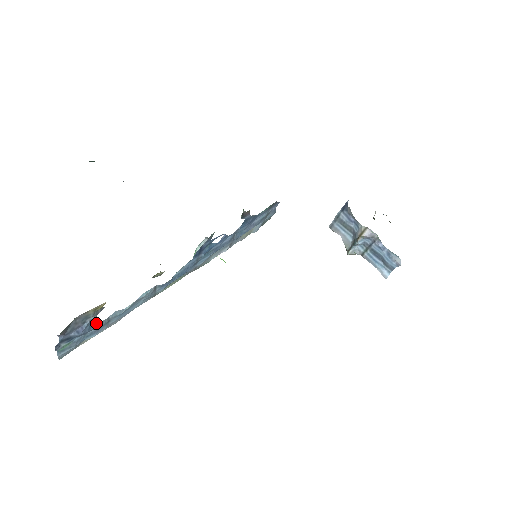
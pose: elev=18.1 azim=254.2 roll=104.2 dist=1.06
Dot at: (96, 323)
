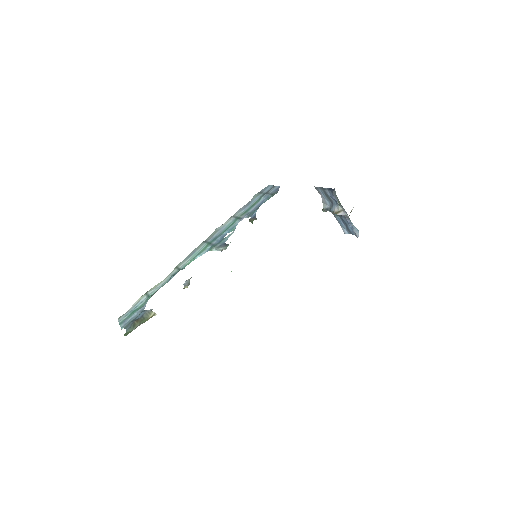
Dot at: (144, 308)
